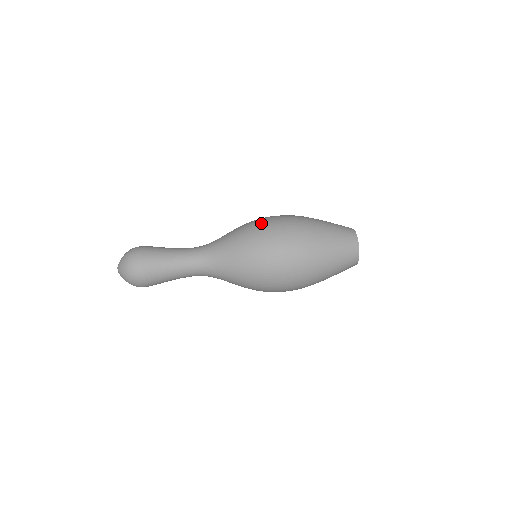
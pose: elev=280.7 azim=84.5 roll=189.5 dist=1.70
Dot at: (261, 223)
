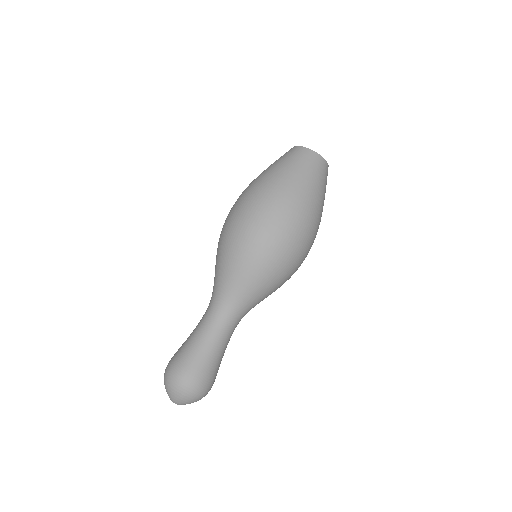
Dot at: (224, 226)
